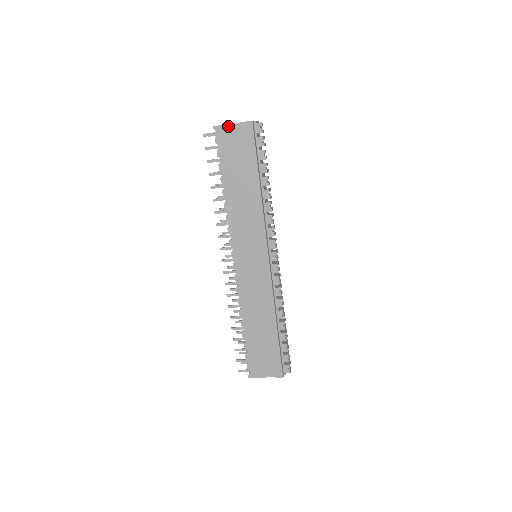
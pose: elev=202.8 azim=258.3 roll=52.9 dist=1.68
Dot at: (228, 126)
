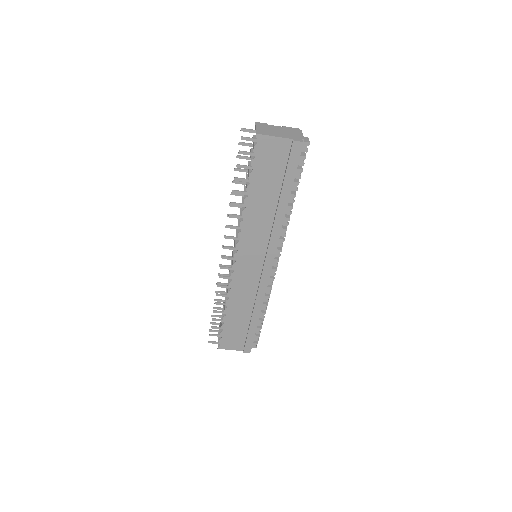
Dot at: (273, 138)
